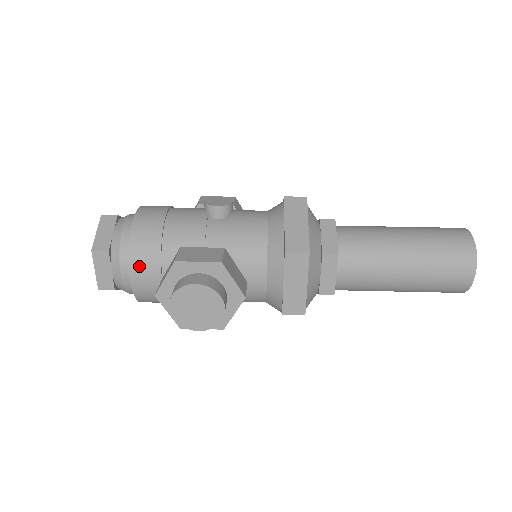
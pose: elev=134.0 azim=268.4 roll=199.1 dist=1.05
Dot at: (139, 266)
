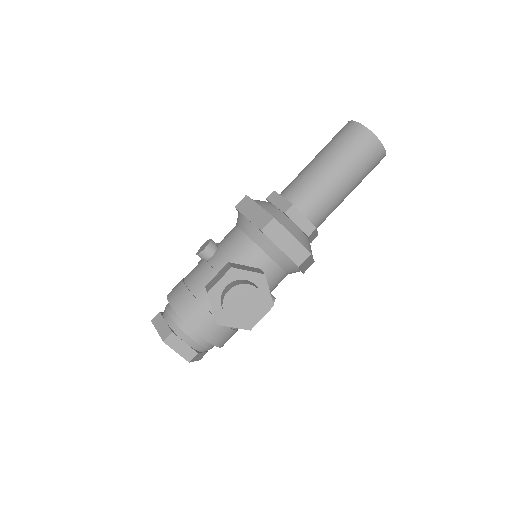
Dot at: (196, 322)
